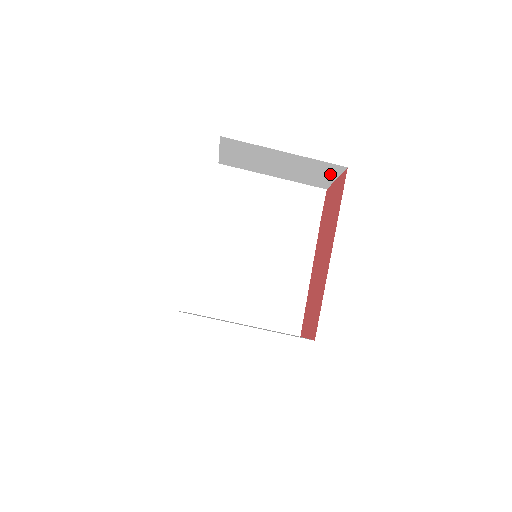
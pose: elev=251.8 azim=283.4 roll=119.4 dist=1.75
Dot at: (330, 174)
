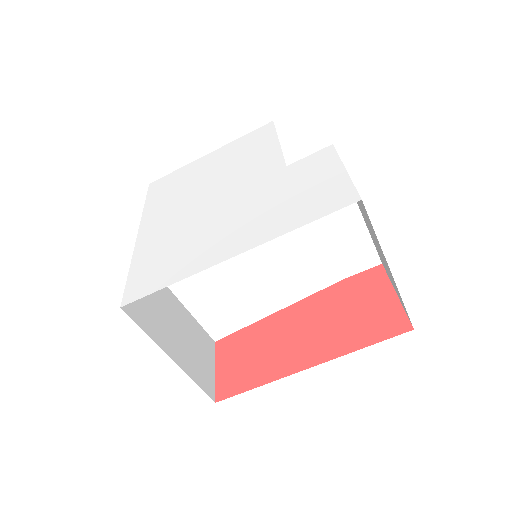
Dot at: occluded
